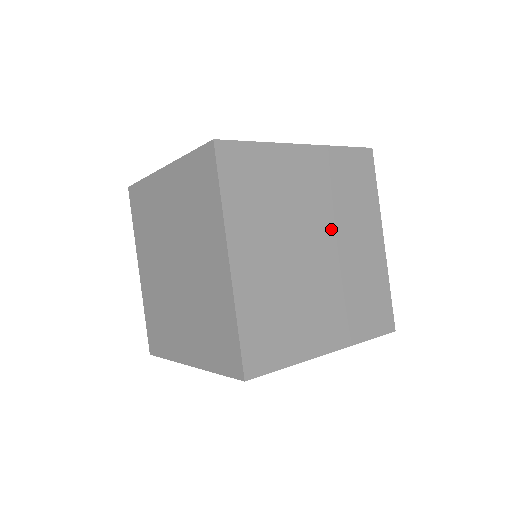
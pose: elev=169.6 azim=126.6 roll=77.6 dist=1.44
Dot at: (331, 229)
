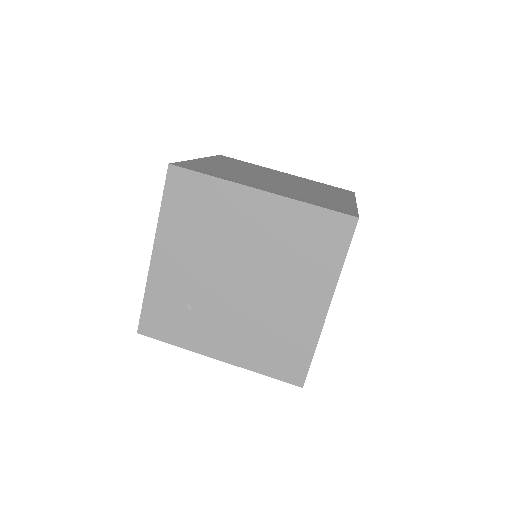
Dot at: occluded
